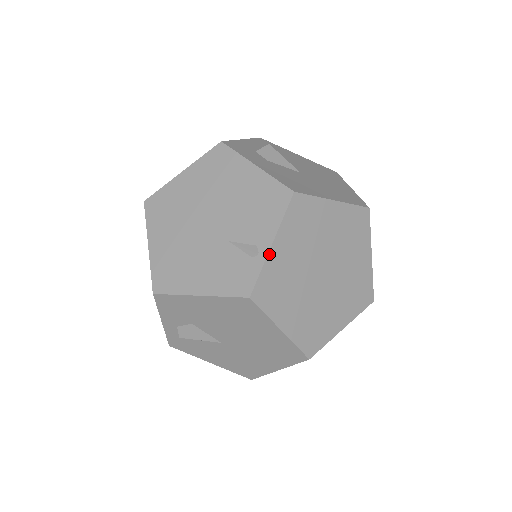
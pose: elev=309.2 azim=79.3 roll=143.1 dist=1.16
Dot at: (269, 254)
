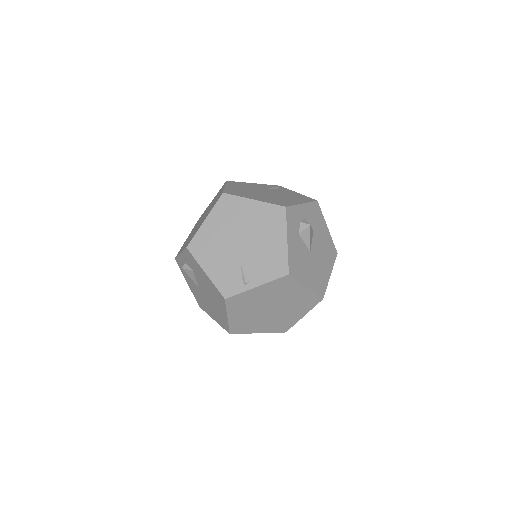
Dot at: (251, 289)
